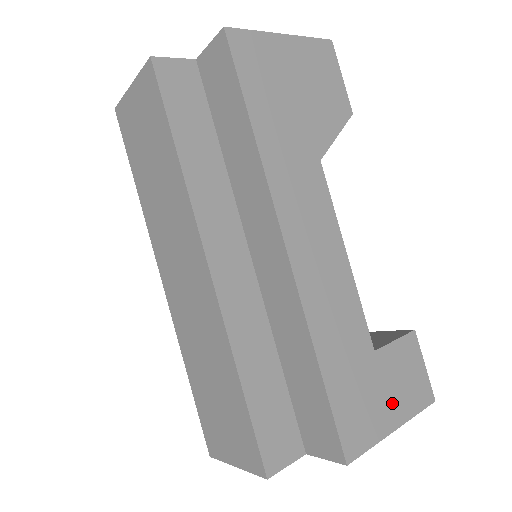
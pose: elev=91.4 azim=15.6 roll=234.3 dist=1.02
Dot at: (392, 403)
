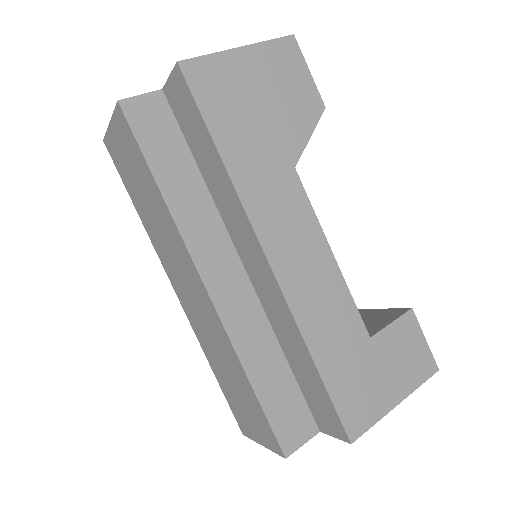
Dot at: (393, 381)
